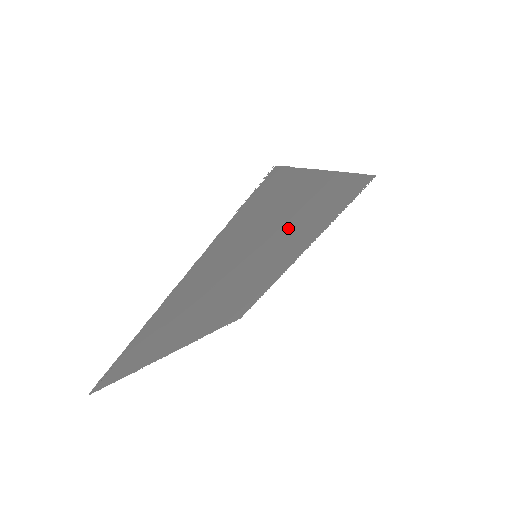
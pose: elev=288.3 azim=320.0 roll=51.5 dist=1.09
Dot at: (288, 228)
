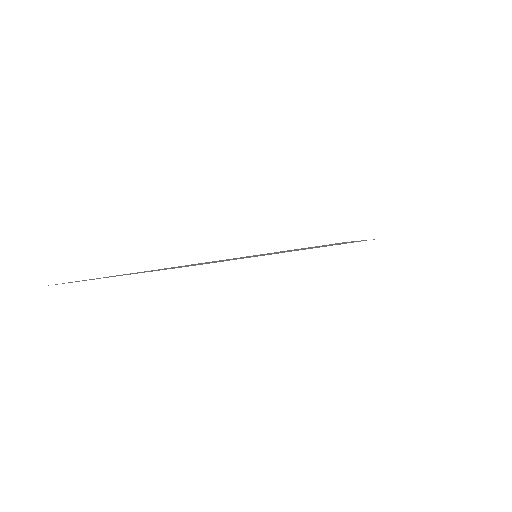
Dot at: occluded
